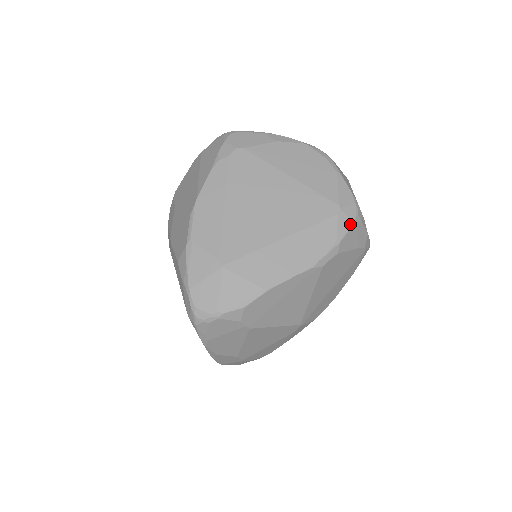
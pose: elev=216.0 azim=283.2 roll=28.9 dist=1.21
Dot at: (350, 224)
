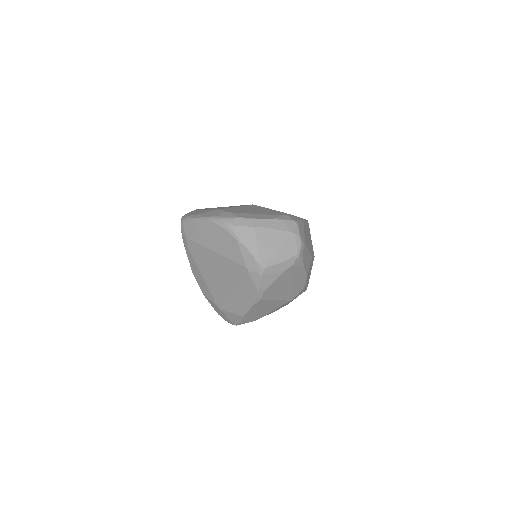
Dot at: (259, 276)
